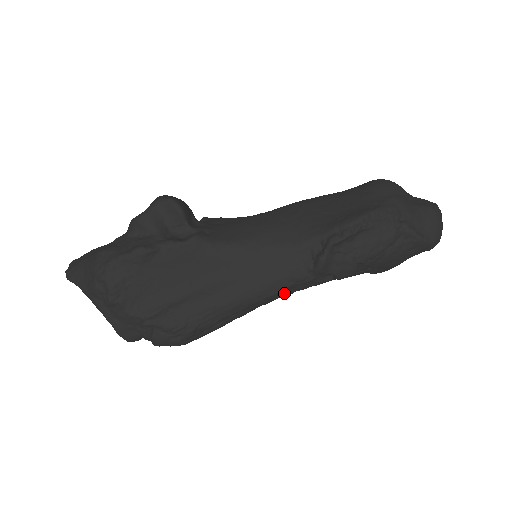
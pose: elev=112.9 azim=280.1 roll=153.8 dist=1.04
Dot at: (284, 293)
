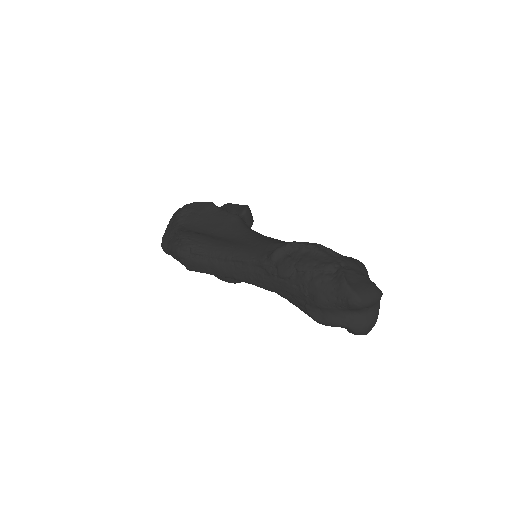
Dot at: (246, 269)
